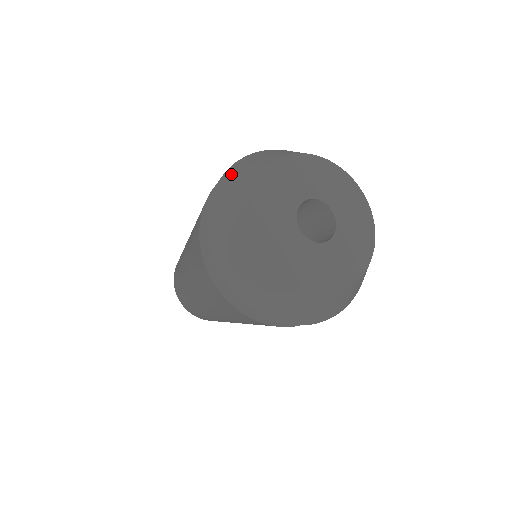
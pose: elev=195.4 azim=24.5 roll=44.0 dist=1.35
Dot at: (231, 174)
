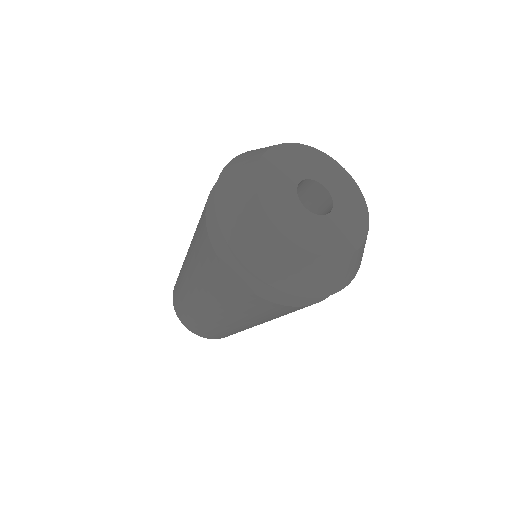
Dot at: (227, 217)
